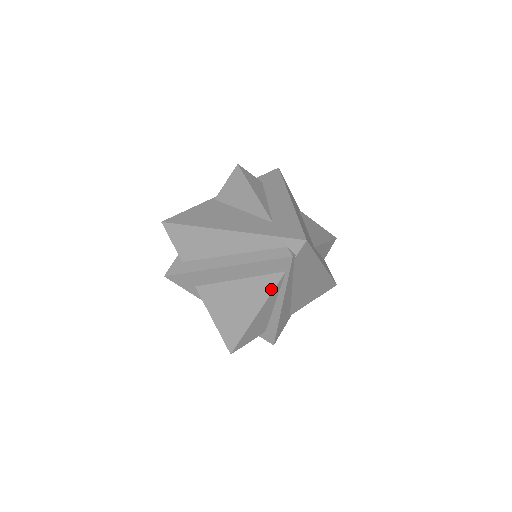
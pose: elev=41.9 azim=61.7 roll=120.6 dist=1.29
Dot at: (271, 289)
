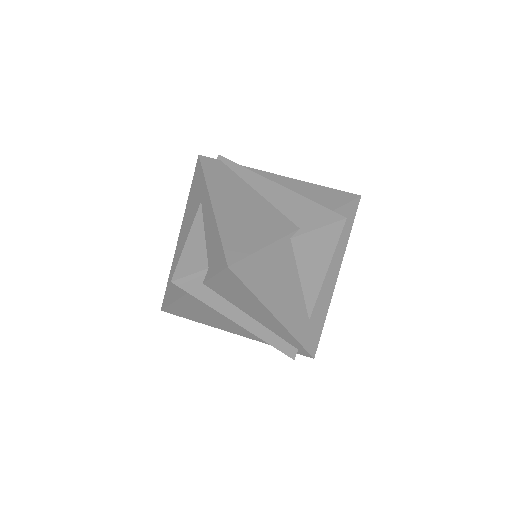
Dot at: (251, 338)
